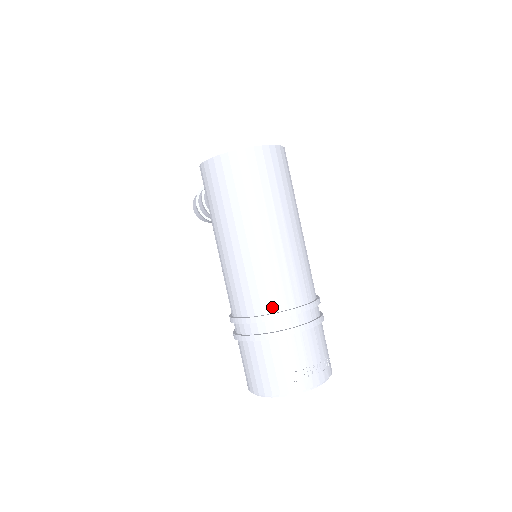
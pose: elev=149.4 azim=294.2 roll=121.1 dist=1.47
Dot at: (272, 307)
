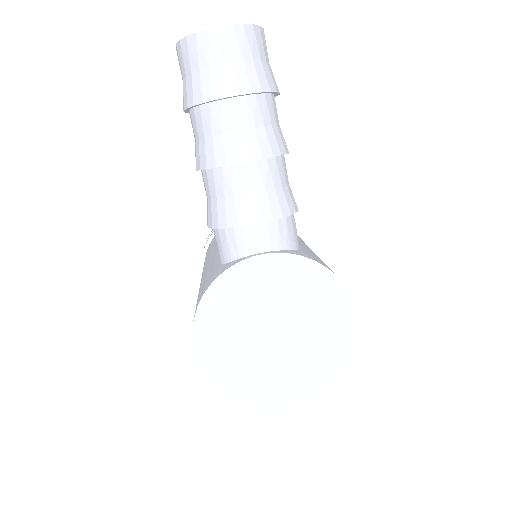
Dot at: occluded
